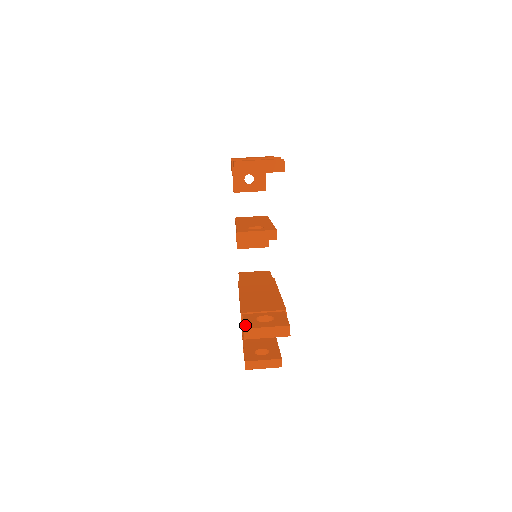
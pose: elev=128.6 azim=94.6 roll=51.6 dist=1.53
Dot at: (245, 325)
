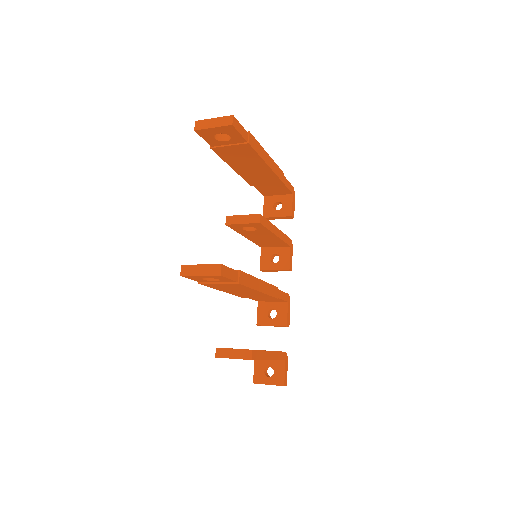
Dot at: occluded
